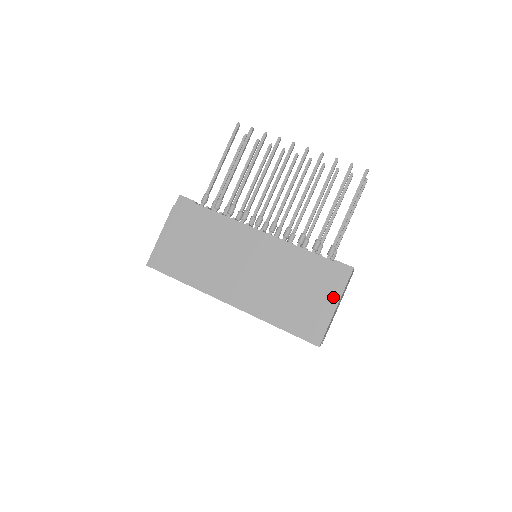
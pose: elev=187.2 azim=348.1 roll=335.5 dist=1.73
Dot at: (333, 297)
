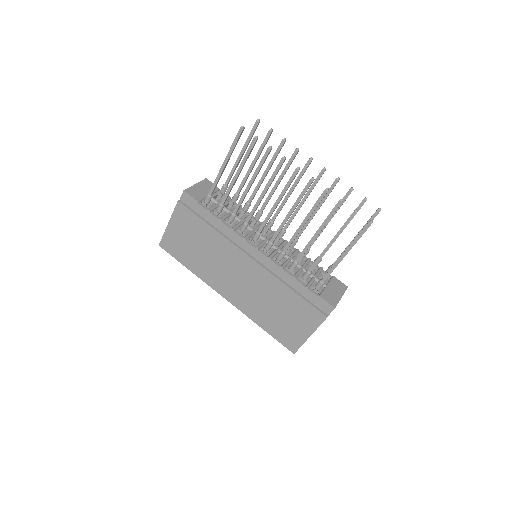
Dot at: (311, 325)
